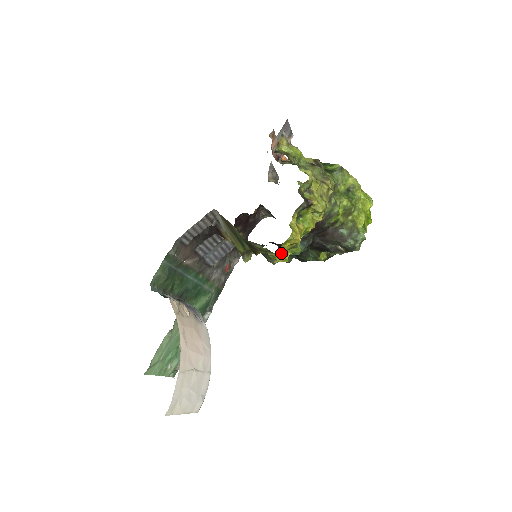
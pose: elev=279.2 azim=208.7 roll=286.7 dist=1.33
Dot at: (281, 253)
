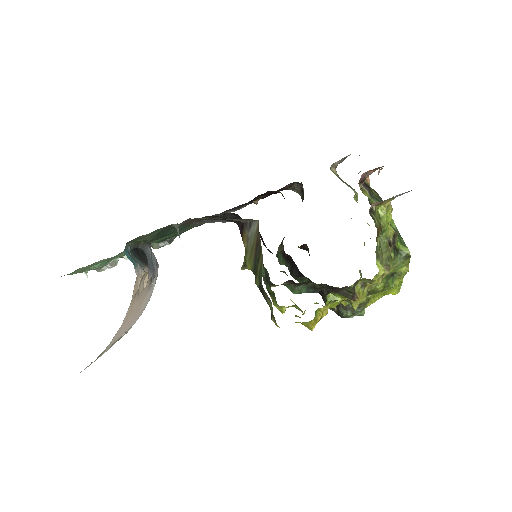
Dot at: occluded
